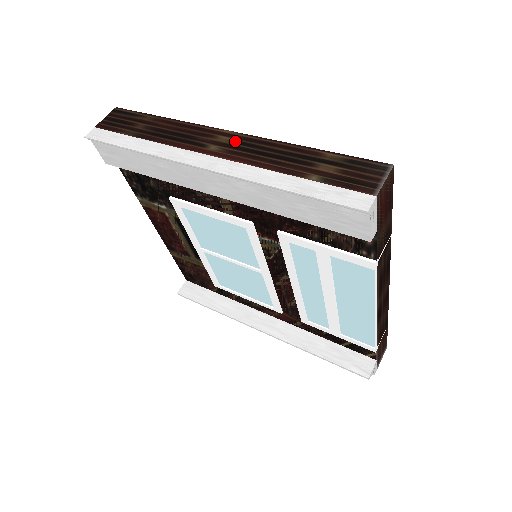
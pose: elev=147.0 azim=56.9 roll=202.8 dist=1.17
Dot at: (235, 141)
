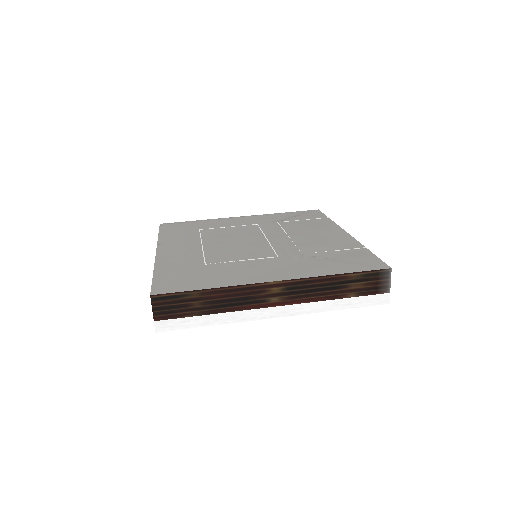
Dot at: (285, 289)
